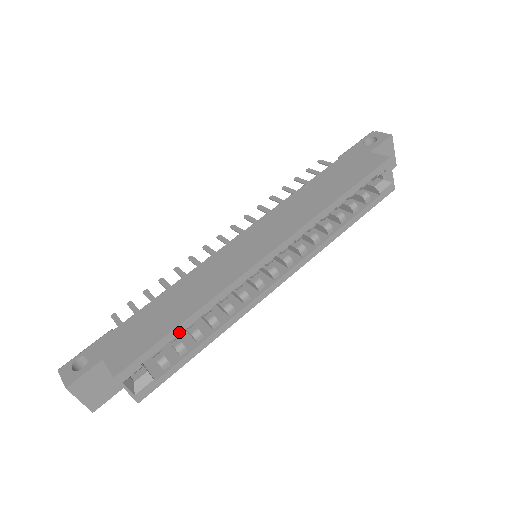
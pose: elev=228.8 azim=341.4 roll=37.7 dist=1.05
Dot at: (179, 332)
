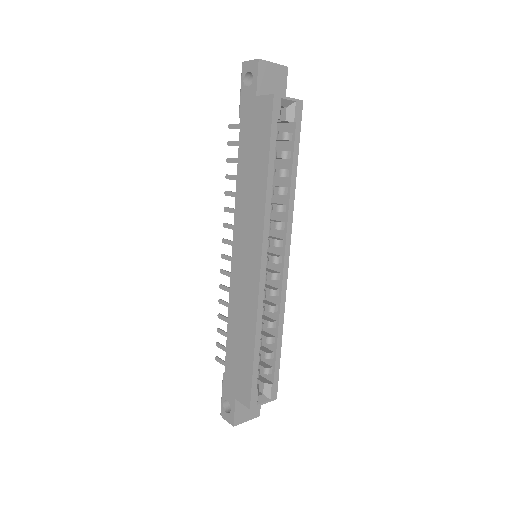
Dot at: (258, 356)
